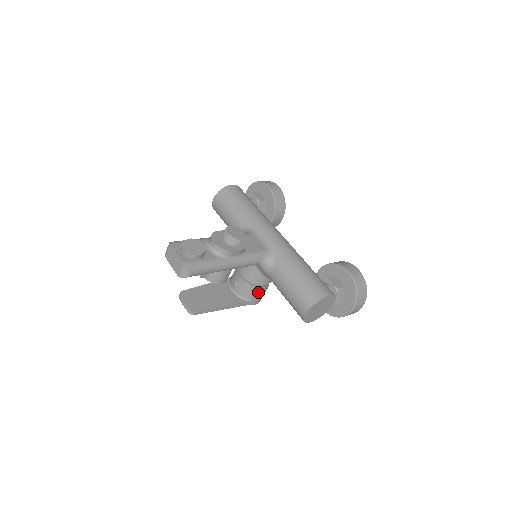
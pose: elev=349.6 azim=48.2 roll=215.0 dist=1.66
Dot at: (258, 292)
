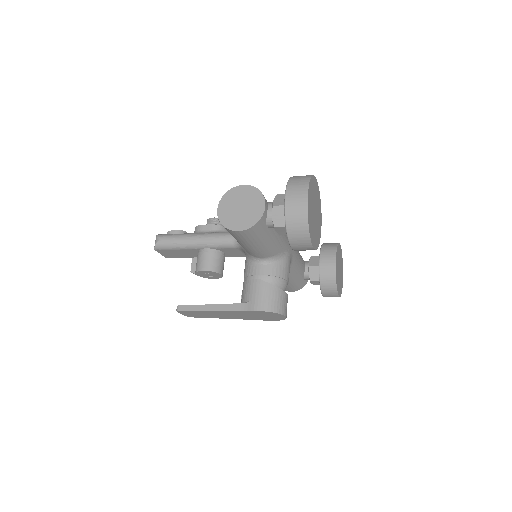
Dot at: (253, 288)
